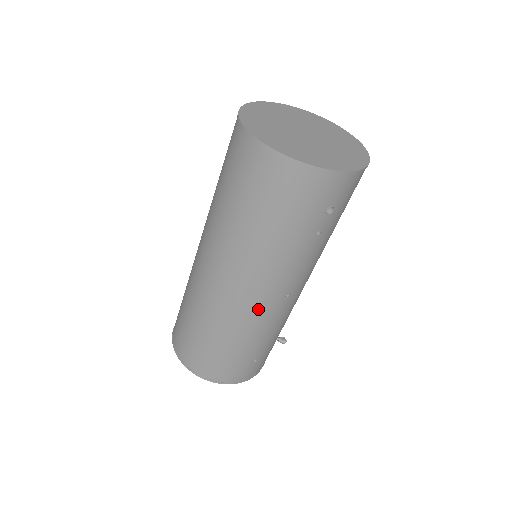
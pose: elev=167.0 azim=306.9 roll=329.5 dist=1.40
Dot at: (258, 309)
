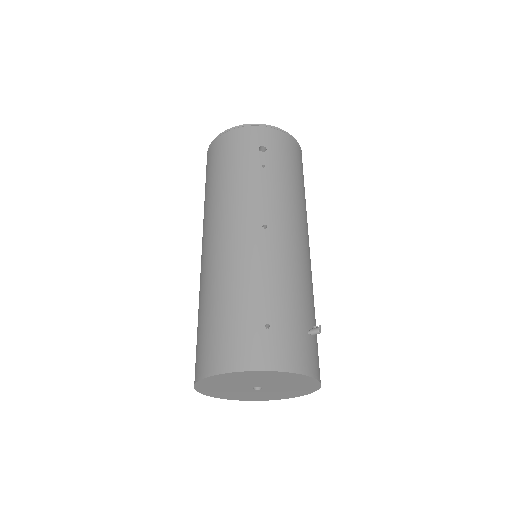
Dot at: (239, 244)
